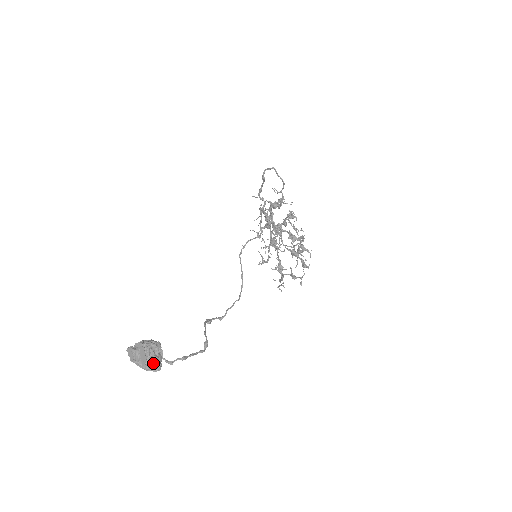
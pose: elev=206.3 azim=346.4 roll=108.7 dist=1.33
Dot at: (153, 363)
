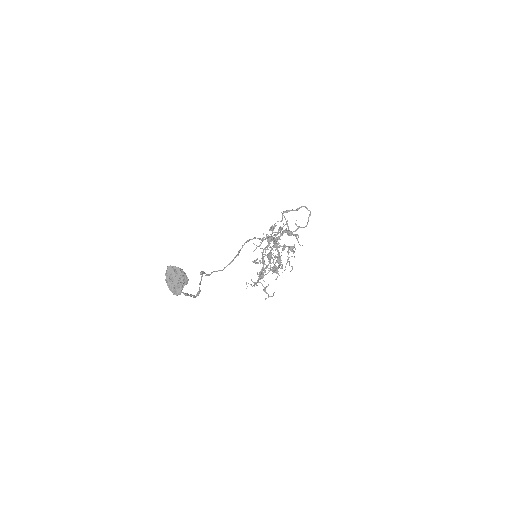
Dot at: (178, 289)
